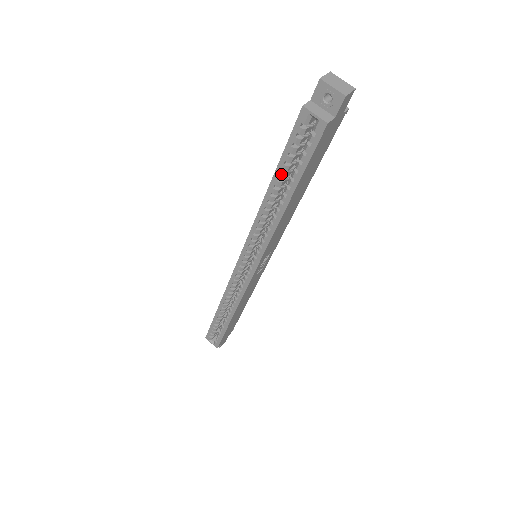
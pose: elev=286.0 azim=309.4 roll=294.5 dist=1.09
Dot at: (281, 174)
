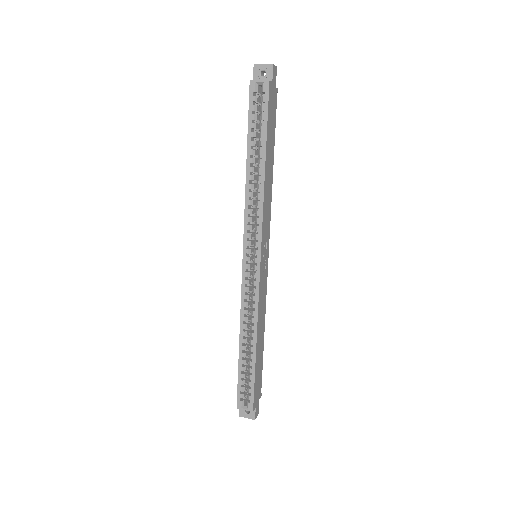
Dot at: (252, 141)
